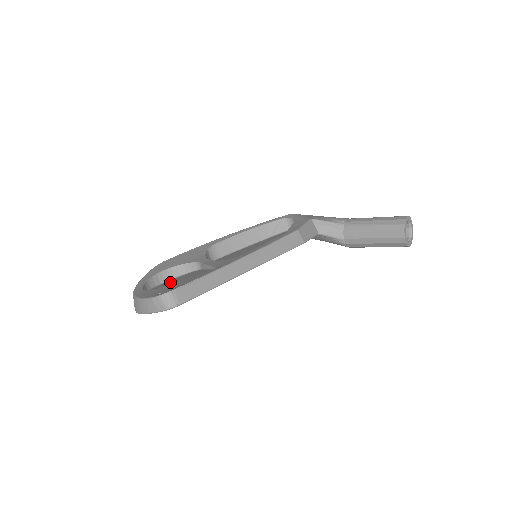
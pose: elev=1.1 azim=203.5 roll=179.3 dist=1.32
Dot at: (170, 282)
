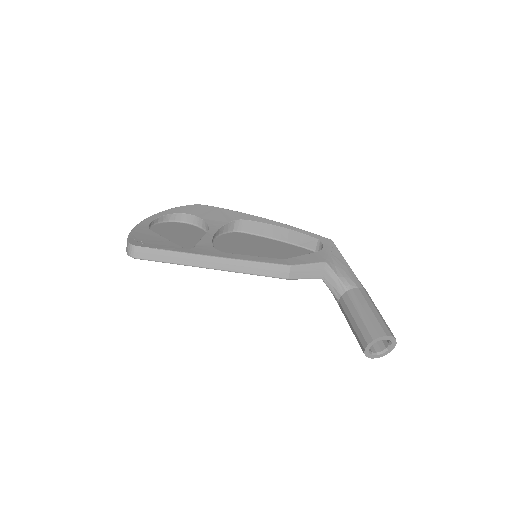
Dot at: (178, 228)
